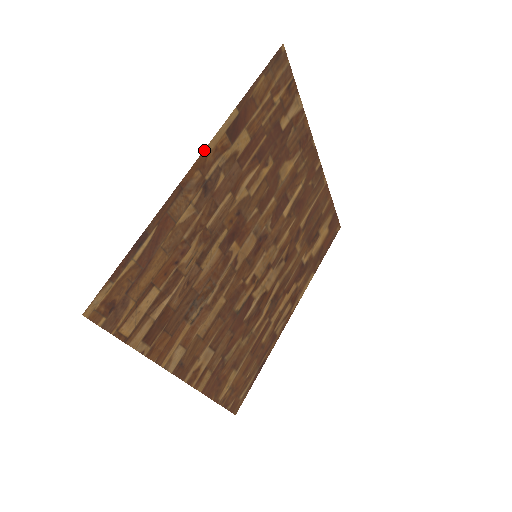
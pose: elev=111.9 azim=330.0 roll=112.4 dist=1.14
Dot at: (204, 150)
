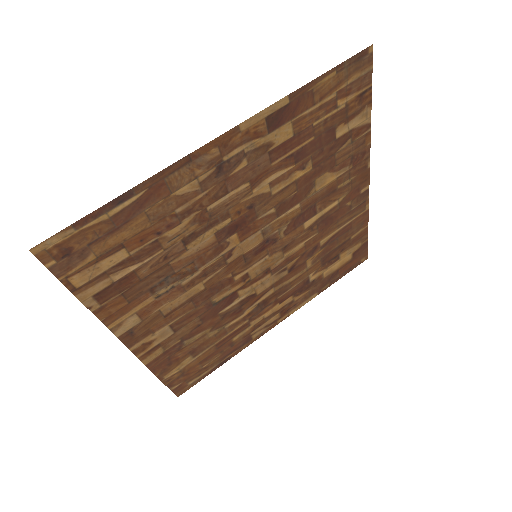
Dot at: (232, 128)
